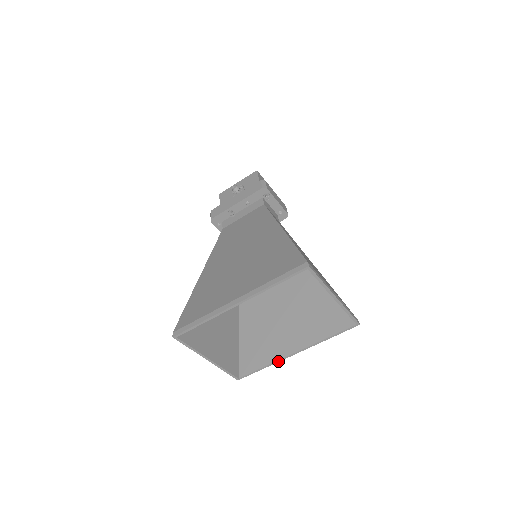
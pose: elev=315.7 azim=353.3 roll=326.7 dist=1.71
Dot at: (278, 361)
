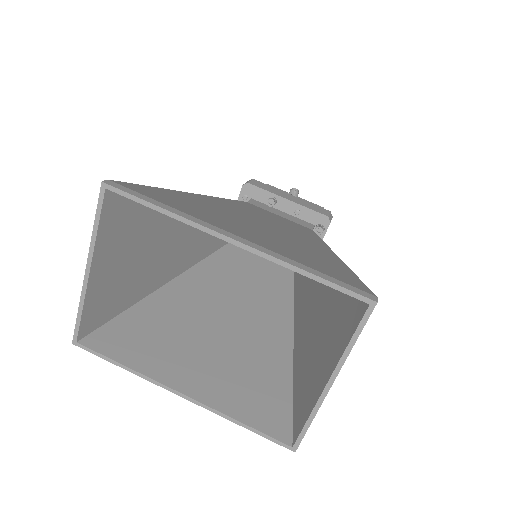
Dot at: (149, 379)
